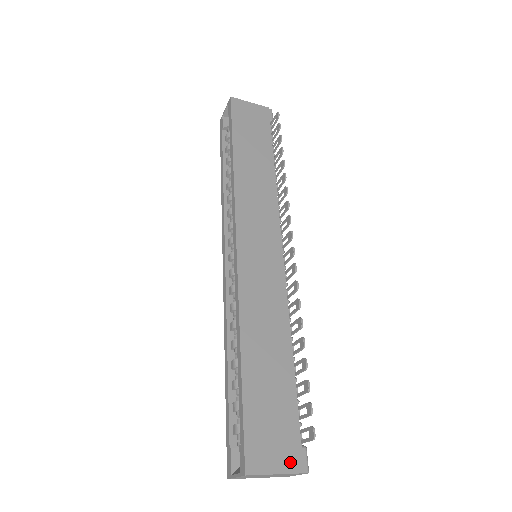
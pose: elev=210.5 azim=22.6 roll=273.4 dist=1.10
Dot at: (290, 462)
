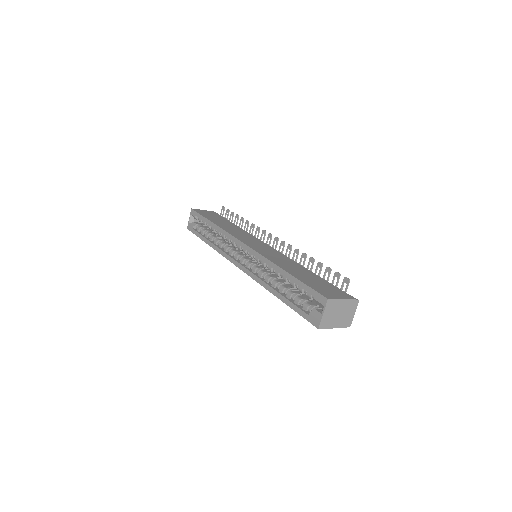
Dot at: (346, 296)
